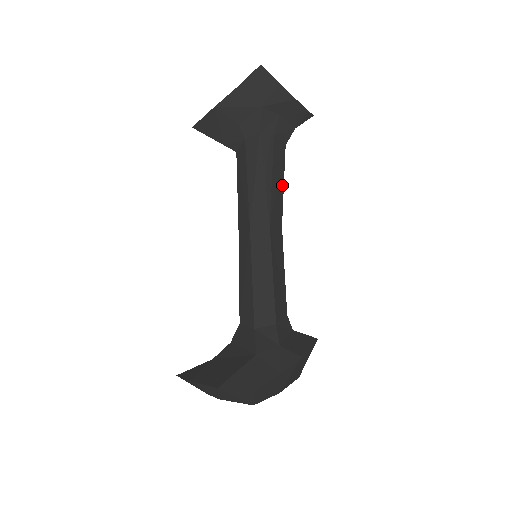
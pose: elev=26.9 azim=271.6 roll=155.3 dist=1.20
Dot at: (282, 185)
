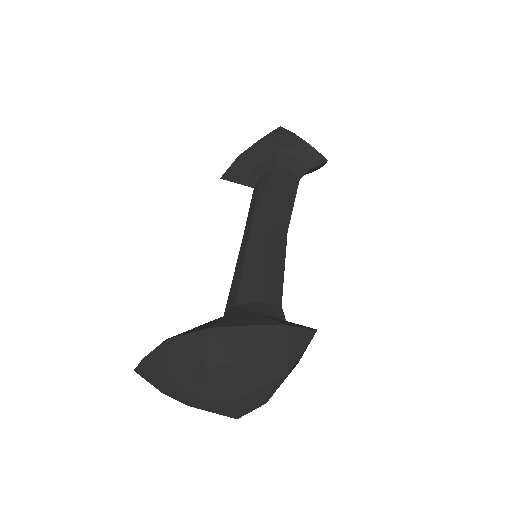
Dot at: (292, 203)
